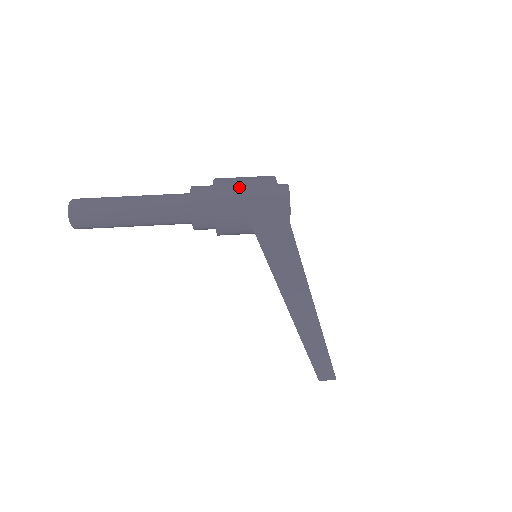
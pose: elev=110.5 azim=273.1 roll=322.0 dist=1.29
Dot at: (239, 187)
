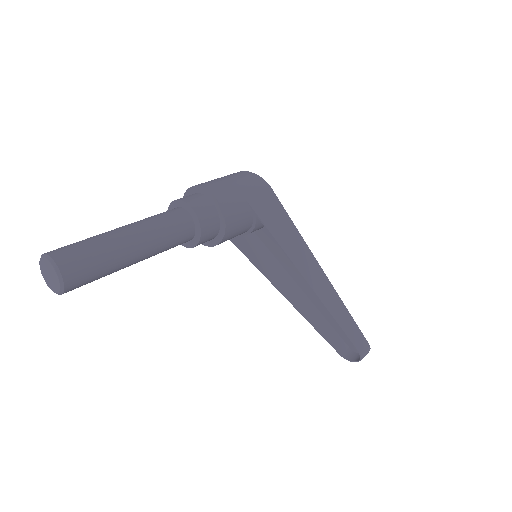
Dot at: (223, 180)
